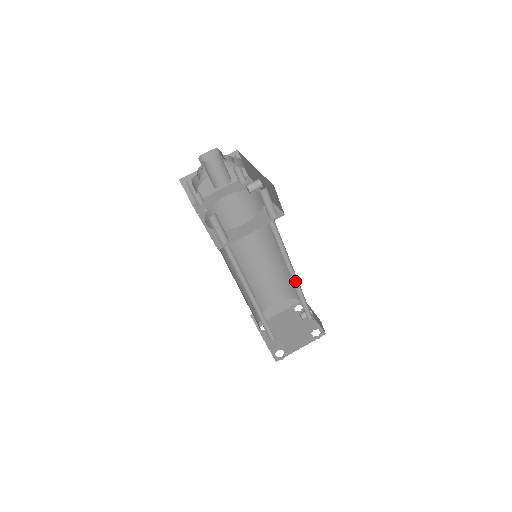
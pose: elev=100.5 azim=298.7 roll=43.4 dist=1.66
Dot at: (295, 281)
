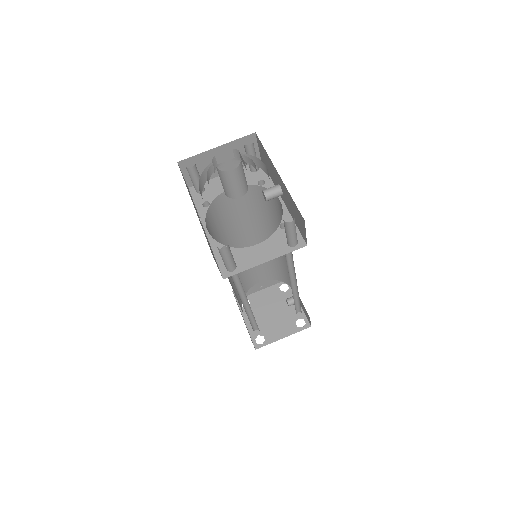
Dot at: (294, 284)
